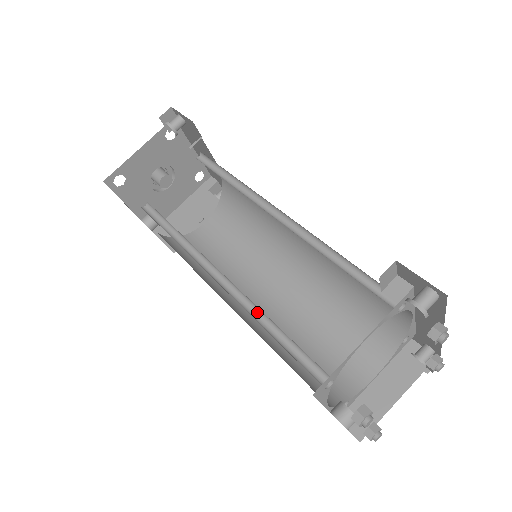
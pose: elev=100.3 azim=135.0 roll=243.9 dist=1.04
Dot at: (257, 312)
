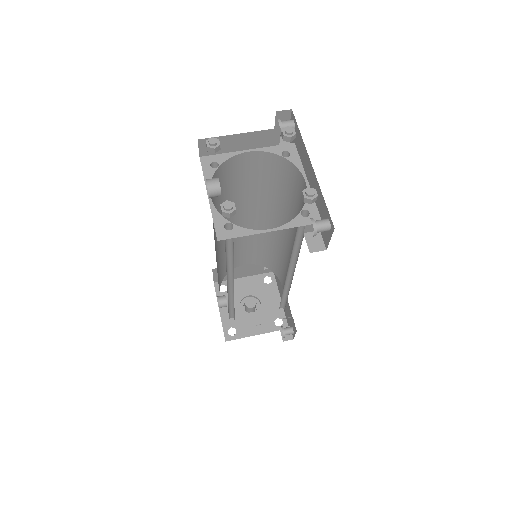
Dot at: occluded
